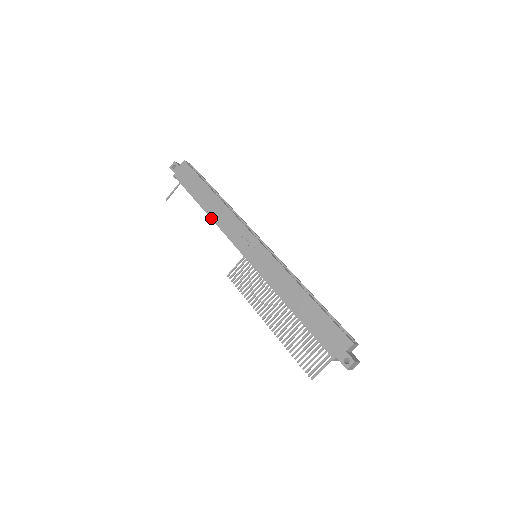
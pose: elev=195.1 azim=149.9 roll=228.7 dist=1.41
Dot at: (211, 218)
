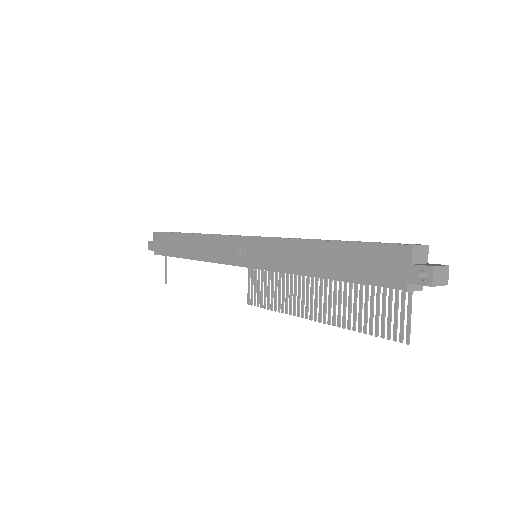
Dot at: occluded
